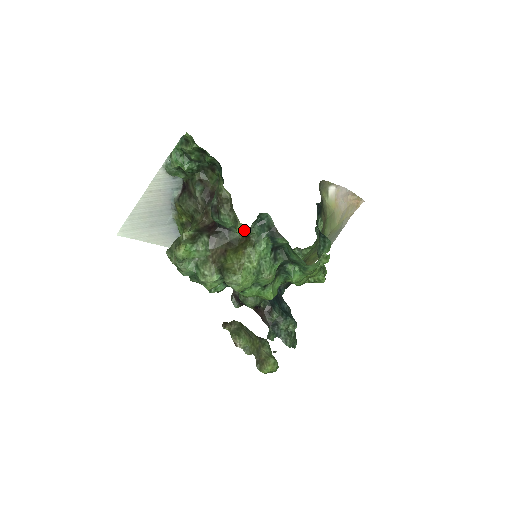
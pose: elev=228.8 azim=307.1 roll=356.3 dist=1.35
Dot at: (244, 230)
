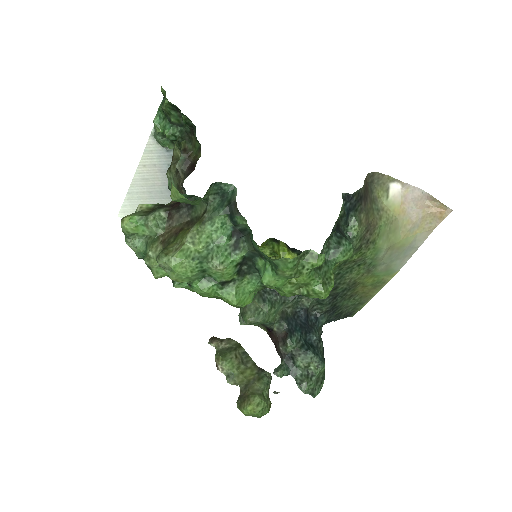
Dot at: (177, 195)
